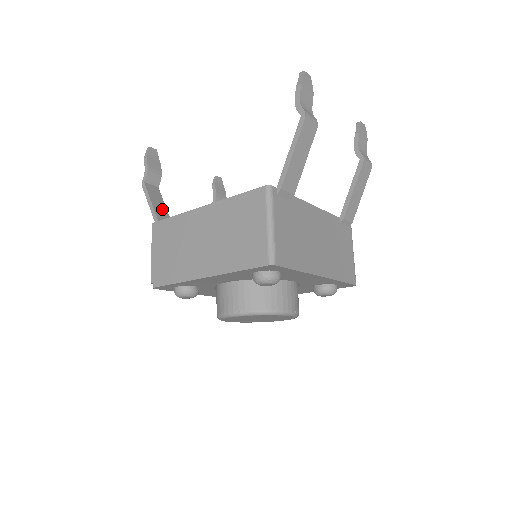
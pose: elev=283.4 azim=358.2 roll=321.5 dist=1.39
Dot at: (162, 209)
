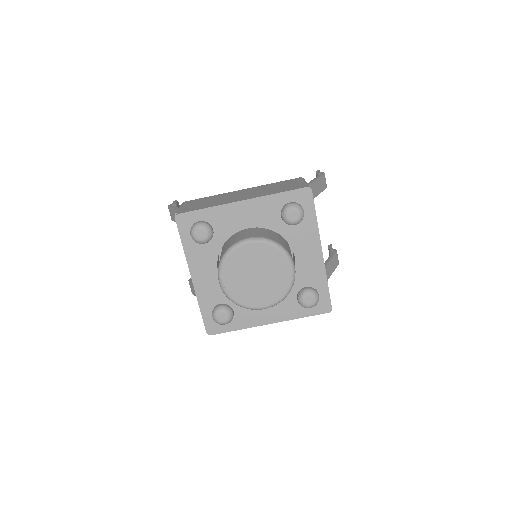
Dot at: occluded
